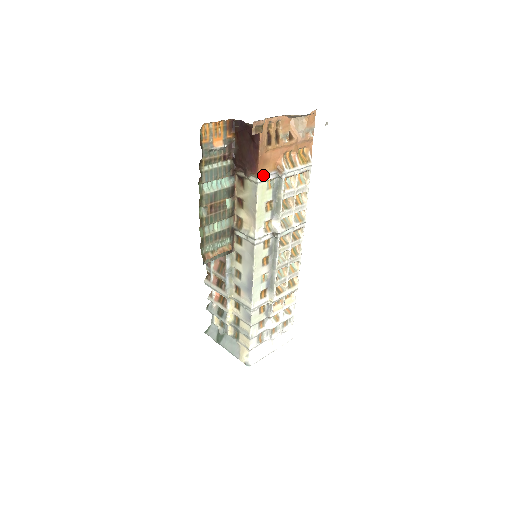
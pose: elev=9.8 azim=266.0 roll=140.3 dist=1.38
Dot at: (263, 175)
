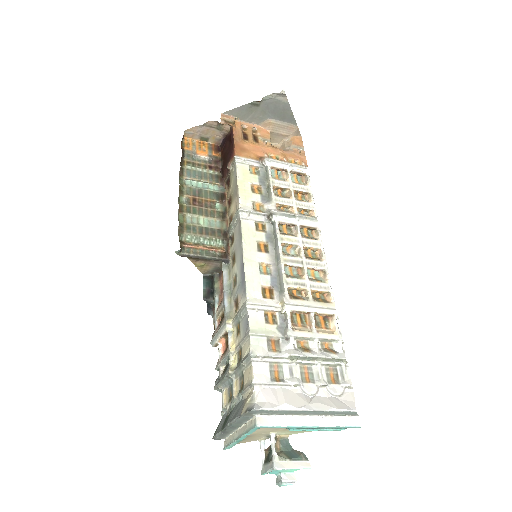
Dot at: (241, 158)
